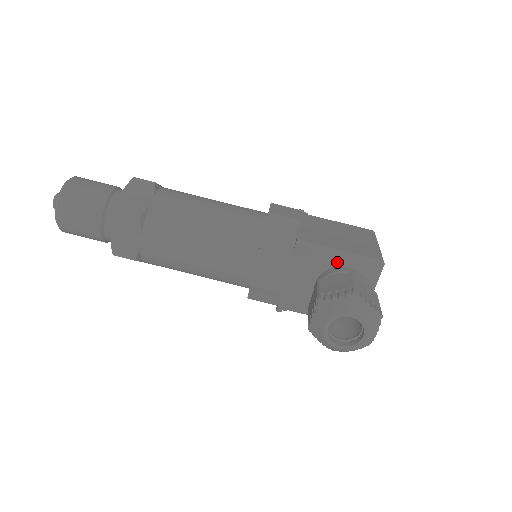
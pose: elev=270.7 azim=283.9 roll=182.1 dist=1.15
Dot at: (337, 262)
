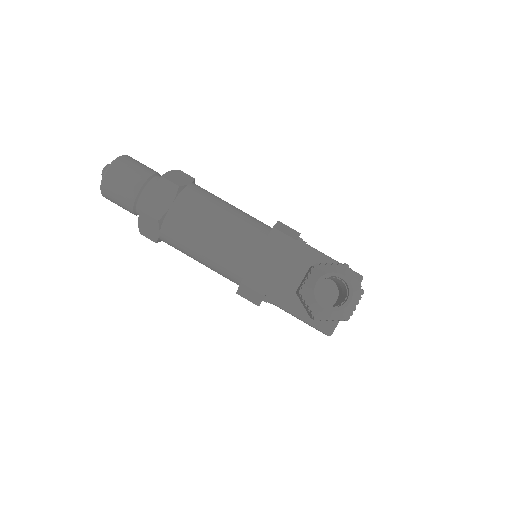
Dot at: occluded
